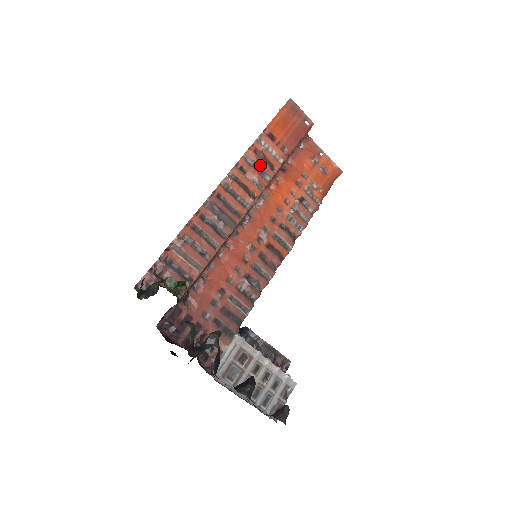
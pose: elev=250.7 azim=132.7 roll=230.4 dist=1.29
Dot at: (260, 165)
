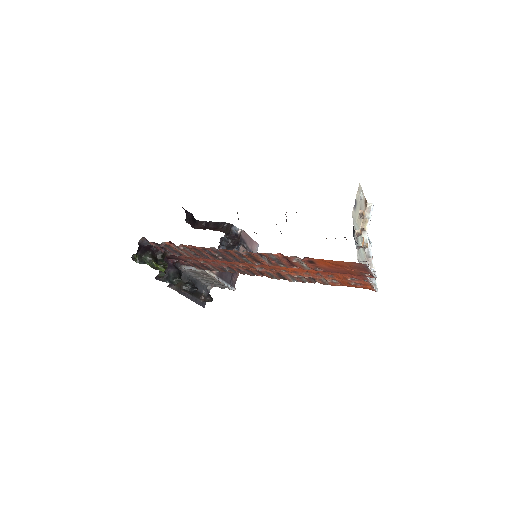
Dot at: (282, 262)
